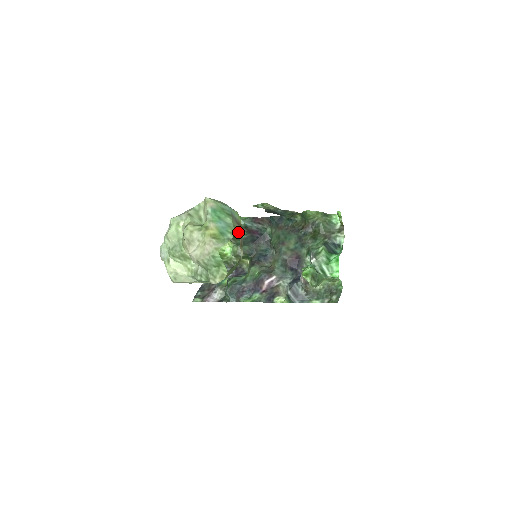
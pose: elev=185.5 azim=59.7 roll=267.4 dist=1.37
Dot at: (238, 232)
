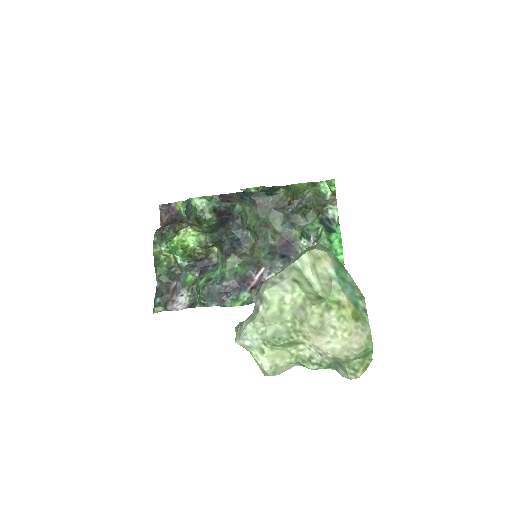
Dot at: occluded
